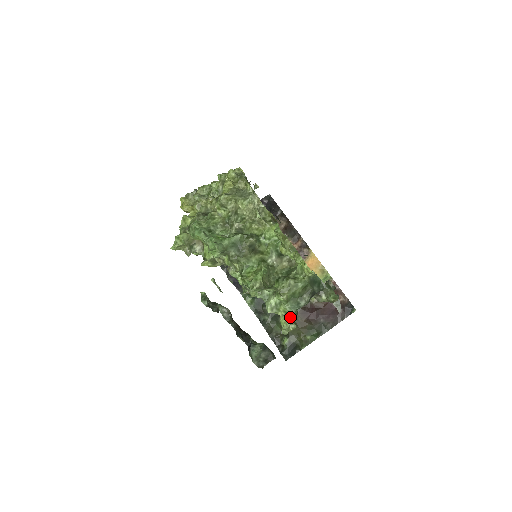
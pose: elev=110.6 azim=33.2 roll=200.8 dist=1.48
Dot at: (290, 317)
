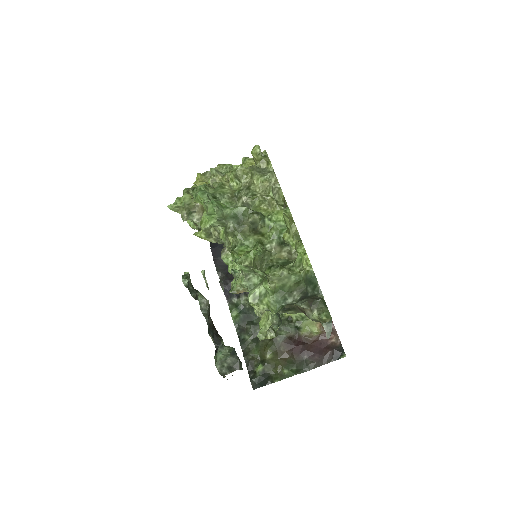
Dot at: (271, 310)
